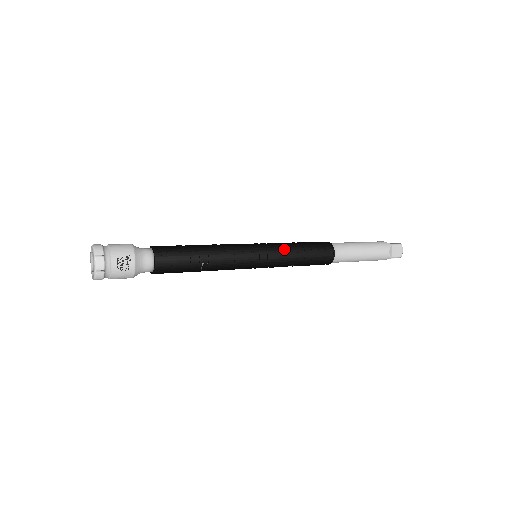
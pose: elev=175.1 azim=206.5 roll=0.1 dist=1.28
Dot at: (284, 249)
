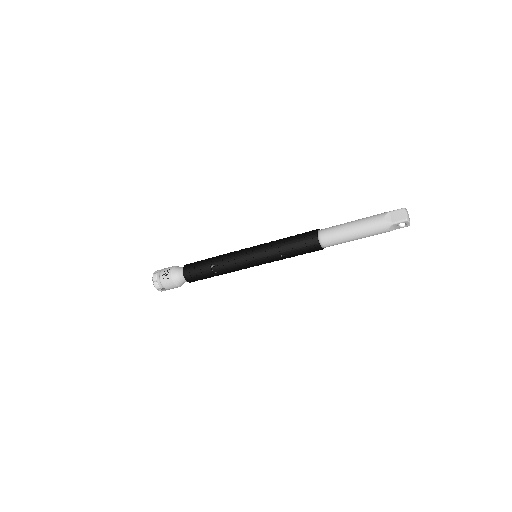
Dot at: (270, 243)
